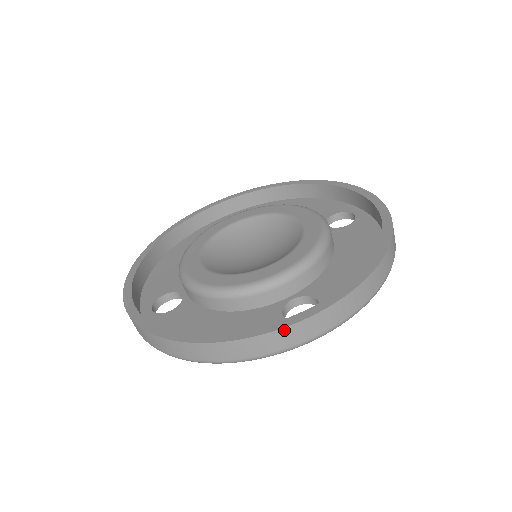
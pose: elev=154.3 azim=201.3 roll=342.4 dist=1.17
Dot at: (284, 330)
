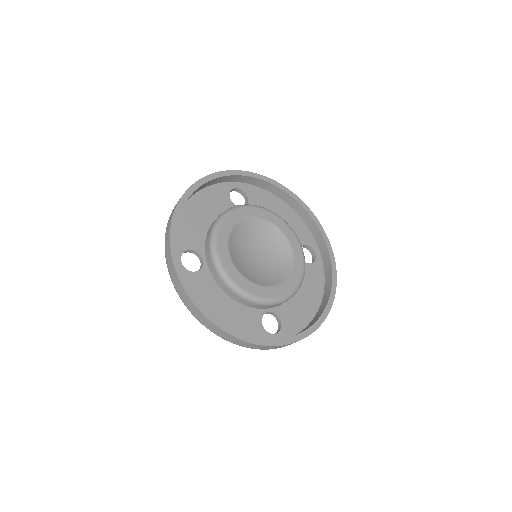
Dot at: (268, 346)
